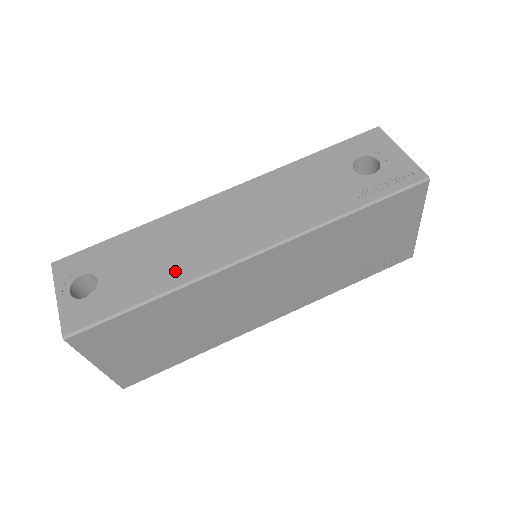
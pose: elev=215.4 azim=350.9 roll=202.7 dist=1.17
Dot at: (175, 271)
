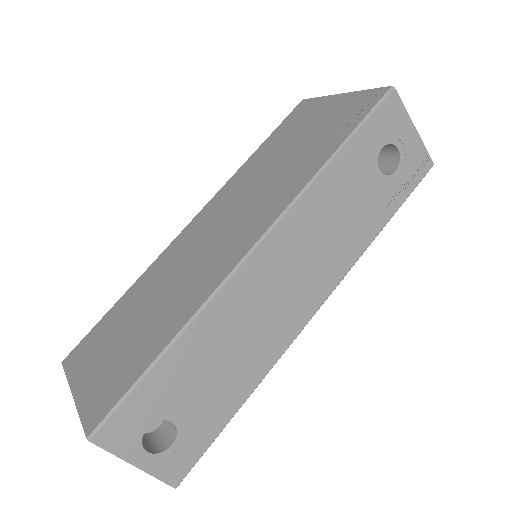
Dot at: (253, 367)
